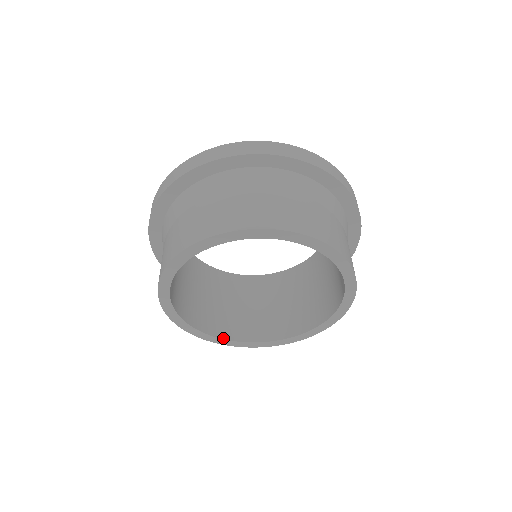
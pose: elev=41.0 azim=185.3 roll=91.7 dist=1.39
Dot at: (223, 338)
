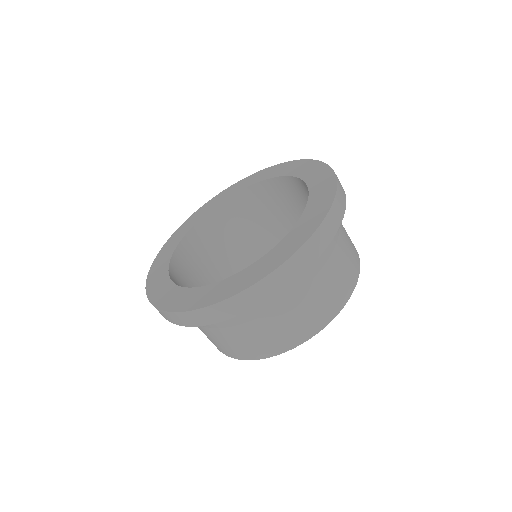
Dot at: occluded
